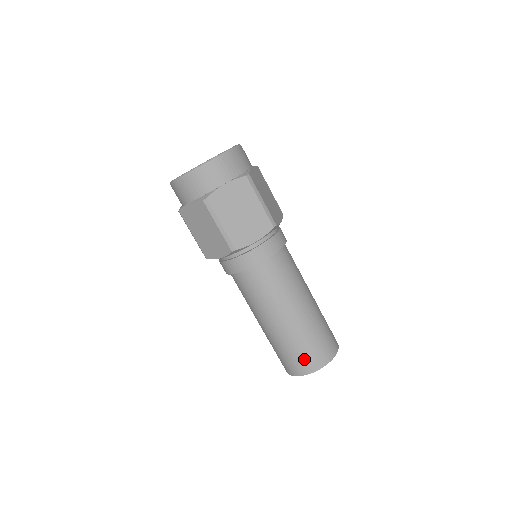
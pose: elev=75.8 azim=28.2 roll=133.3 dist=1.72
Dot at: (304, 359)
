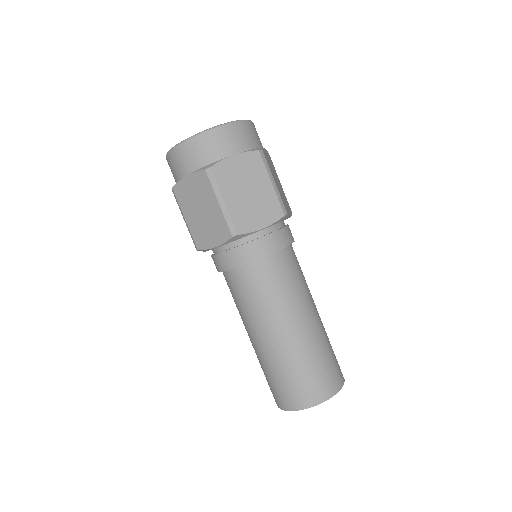
Dot at: (304, 387)
